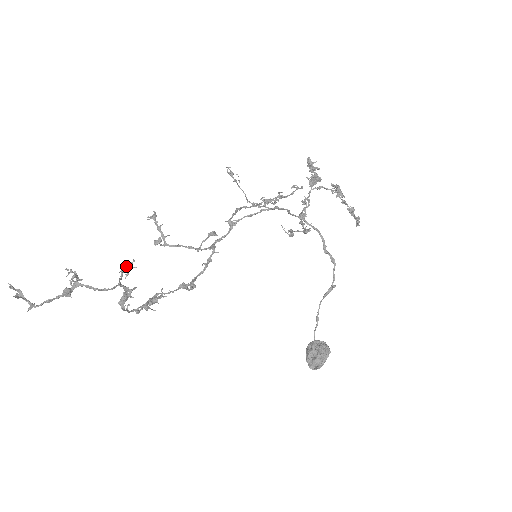
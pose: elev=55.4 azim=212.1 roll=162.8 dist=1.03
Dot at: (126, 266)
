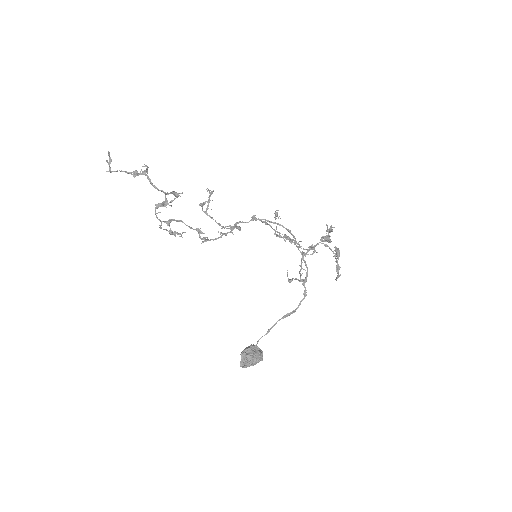
Dot at: (176, 193)
